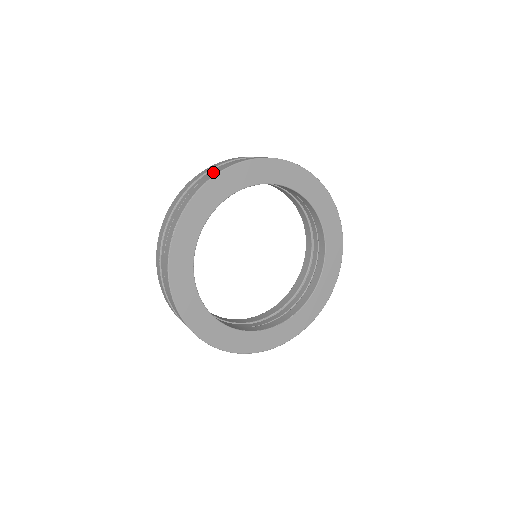
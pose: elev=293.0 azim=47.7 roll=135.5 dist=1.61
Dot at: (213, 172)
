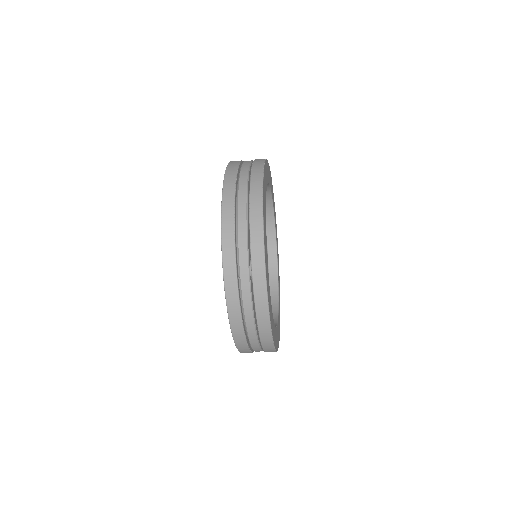
Dot at: occluded
